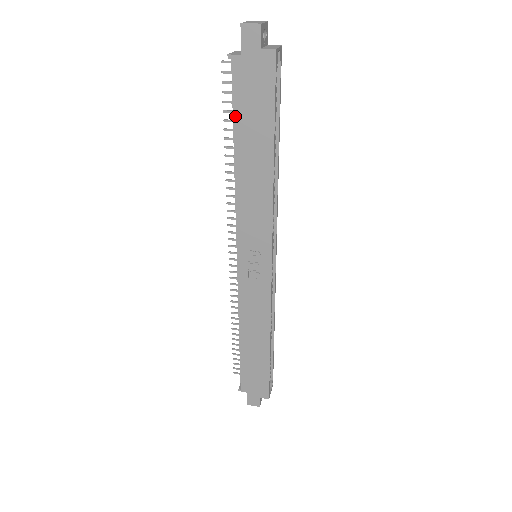
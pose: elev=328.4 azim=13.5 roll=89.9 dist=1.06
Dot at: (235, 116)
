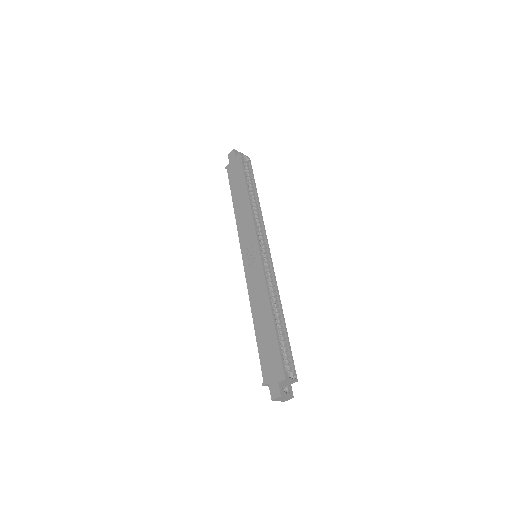
Dot at: (231, 186)
